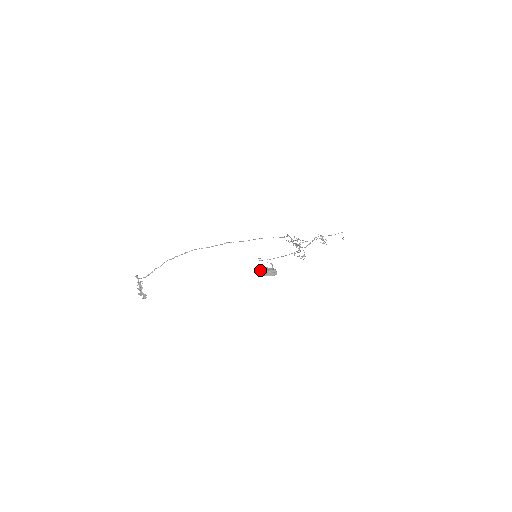
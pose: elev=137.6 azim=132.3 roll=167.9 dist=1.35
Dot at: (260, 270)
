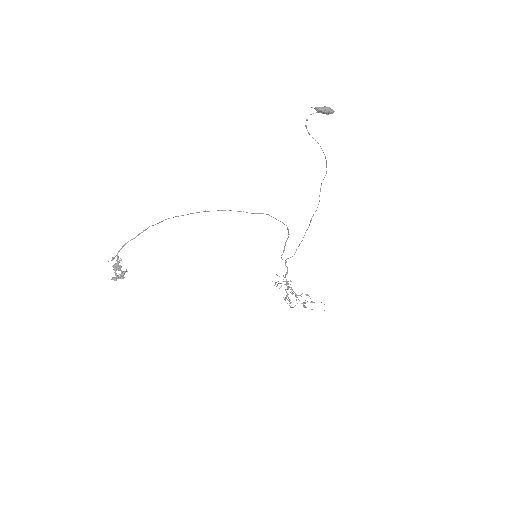
Dot at: (317, 107)
